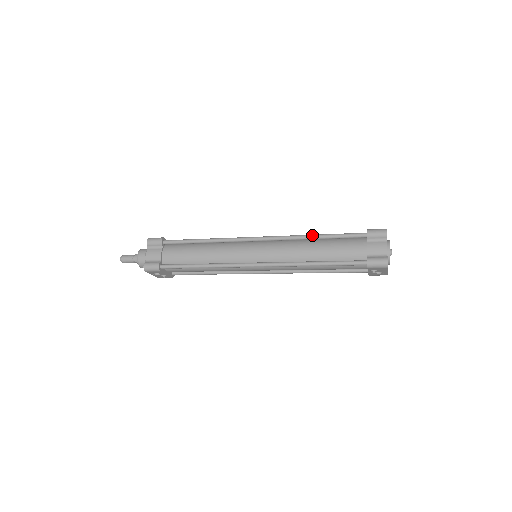
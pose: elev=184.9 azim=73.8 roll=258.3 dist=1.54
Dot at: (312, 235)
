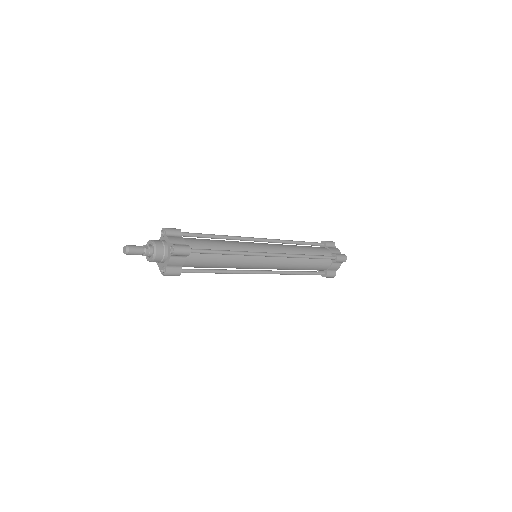
Dot at: (306, 257)
